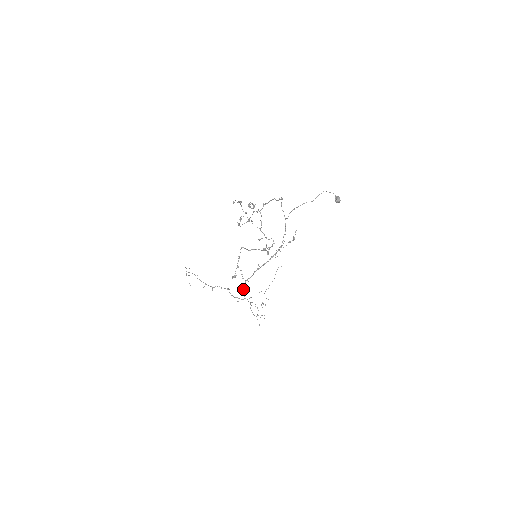
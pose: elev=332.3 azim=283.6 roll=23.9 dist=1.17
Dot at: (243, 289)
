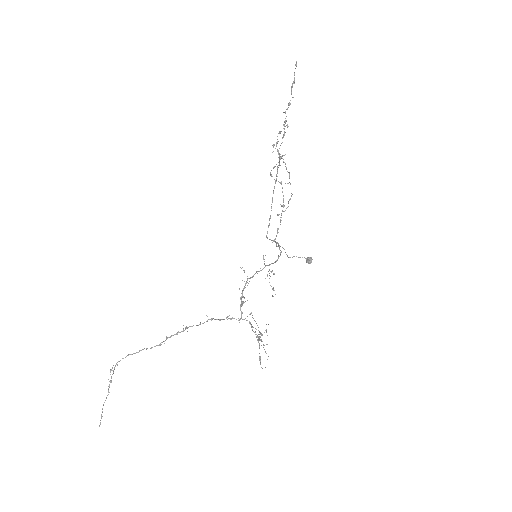
Dot at: (241, 299)
